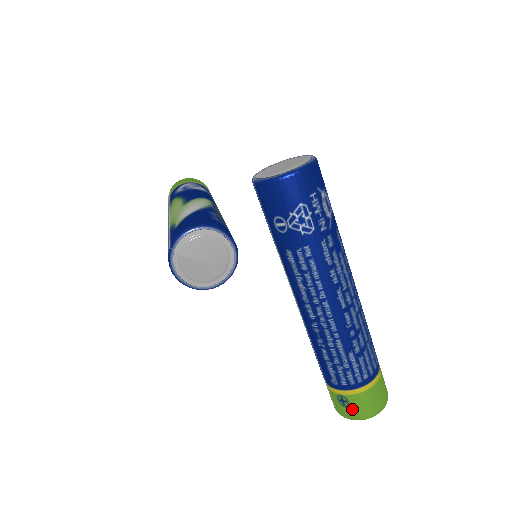
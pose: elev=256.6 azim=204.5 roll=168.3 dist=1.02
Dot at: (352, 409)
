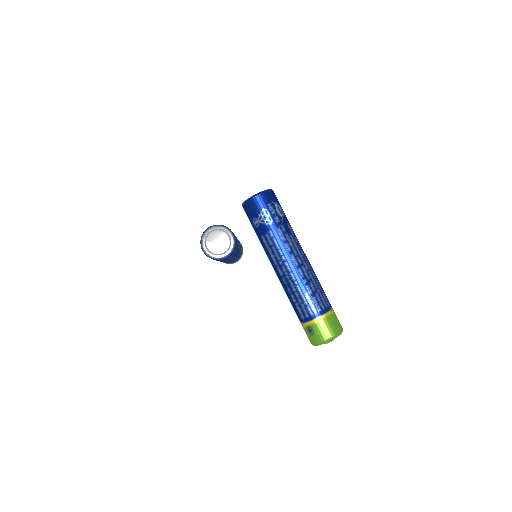
Dot at: (316, 335)
